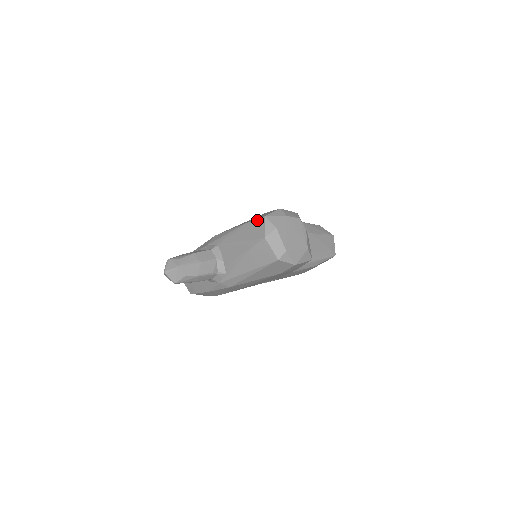
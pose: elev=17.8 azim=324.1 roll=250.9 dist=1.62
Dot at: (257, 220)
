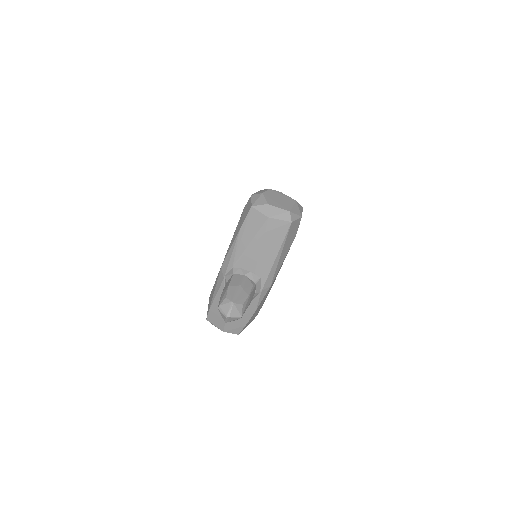
Dot at: (248, 215)
